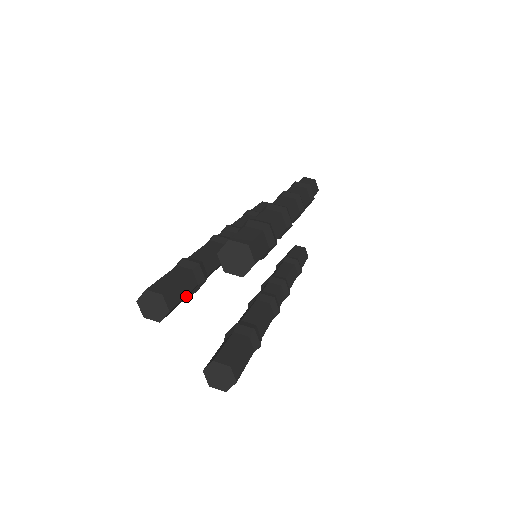
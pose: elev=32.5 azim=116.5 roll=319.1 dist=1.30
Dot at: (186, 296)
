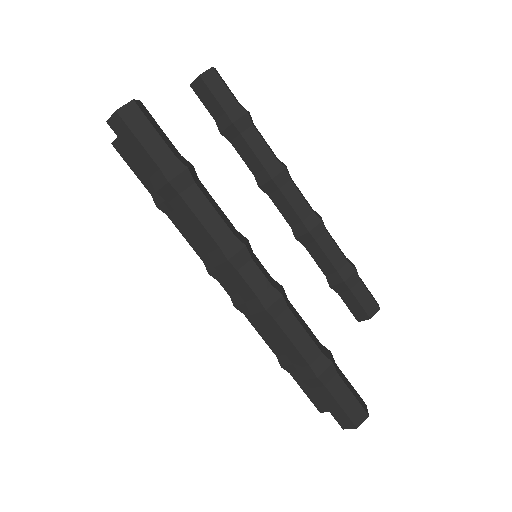
Dot at: occluded
